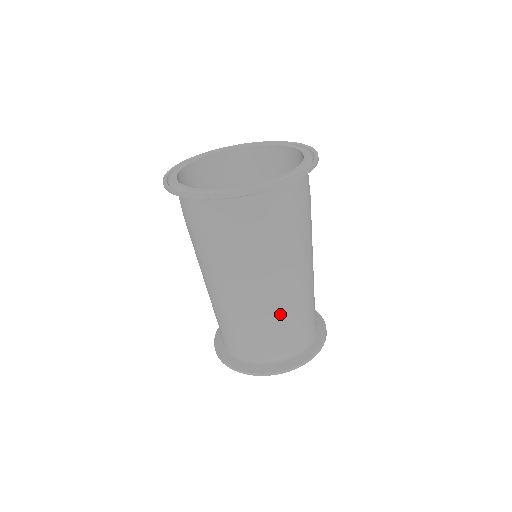
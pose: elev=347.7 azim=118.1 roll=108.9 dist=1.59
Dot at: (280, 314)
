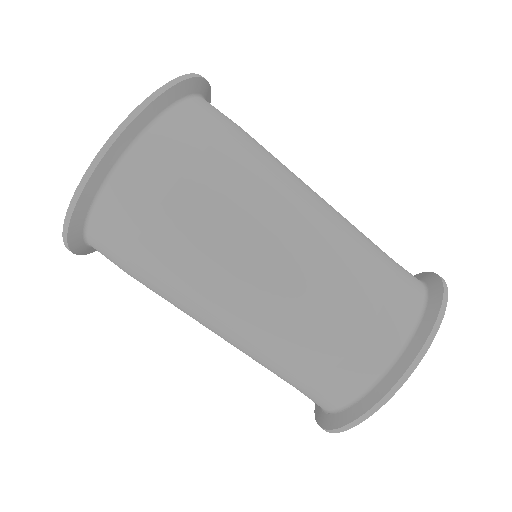
Dot at: (270, 345)
